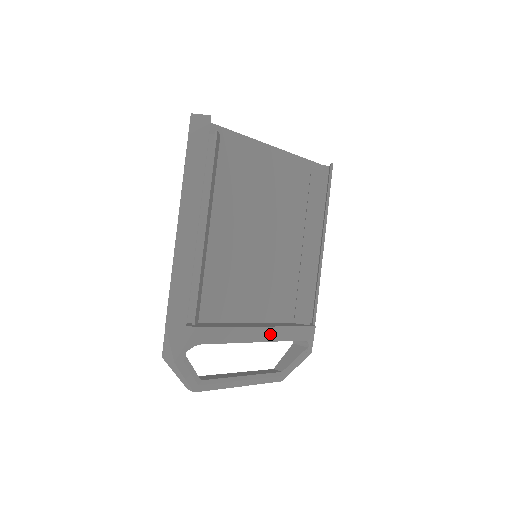
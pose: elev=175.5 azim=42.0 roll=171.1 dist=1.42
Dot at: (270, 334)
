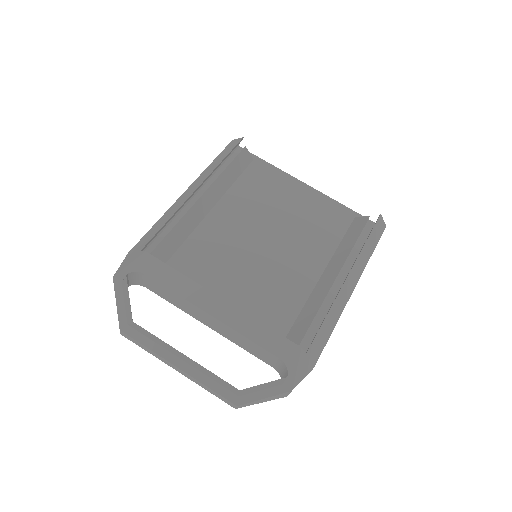
Dot at: (229, 315)
